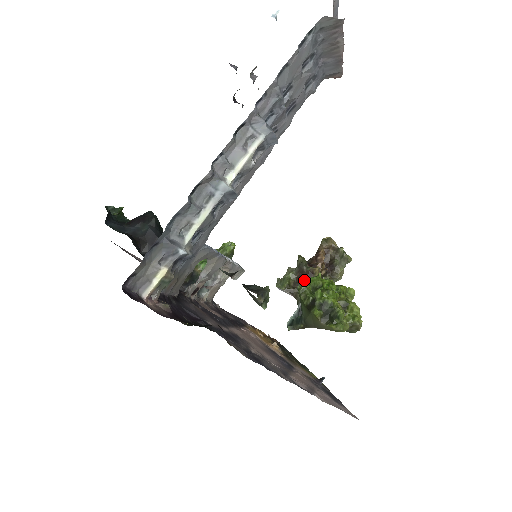
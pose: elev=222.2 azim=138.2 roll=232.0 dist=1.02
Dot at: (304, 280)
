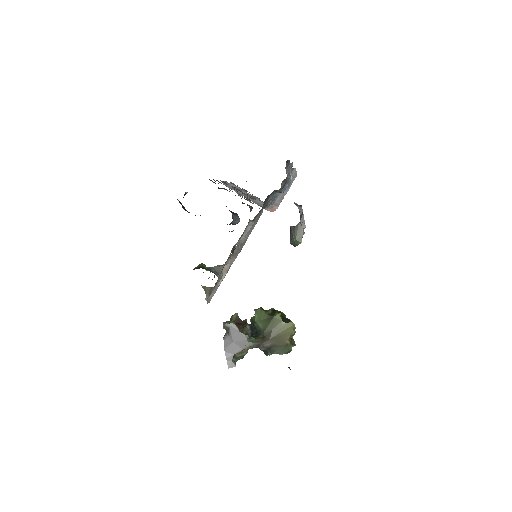
Dot at: (243, 325)
